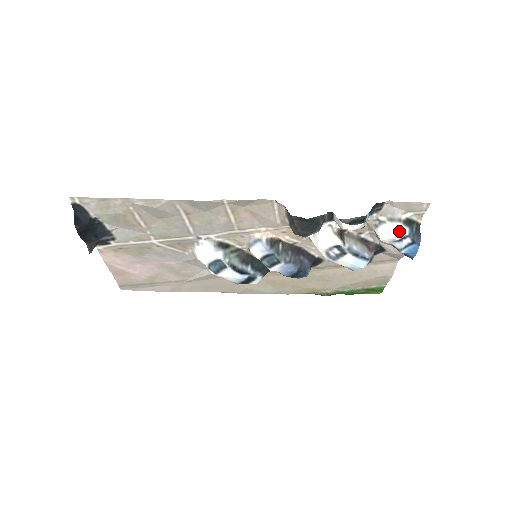
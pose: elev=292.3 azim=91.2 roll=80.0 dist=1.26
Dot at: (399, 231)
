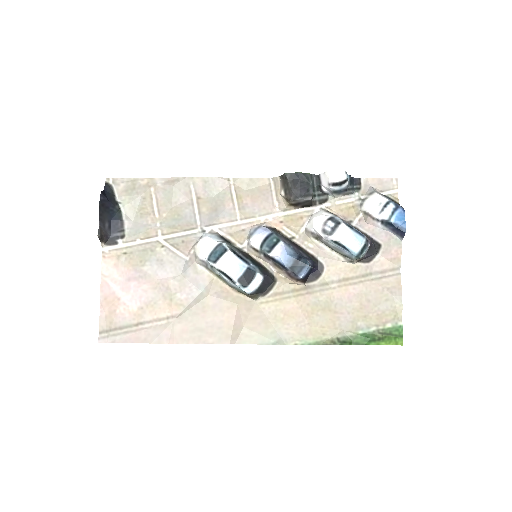
Dot at: (381, 198)
